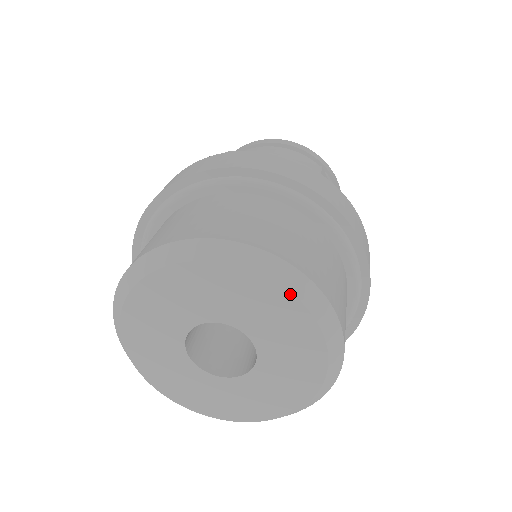
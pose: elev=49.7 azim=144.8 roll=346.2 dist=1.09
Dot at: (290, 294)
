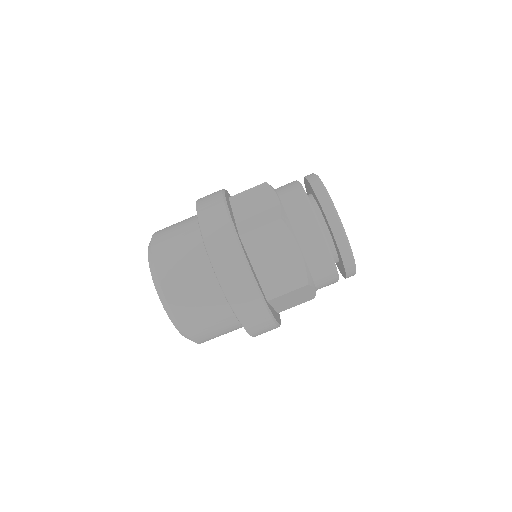
Dot at: (153, 280)
